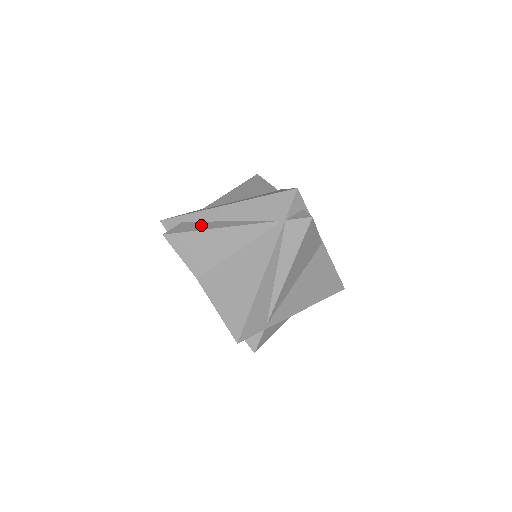
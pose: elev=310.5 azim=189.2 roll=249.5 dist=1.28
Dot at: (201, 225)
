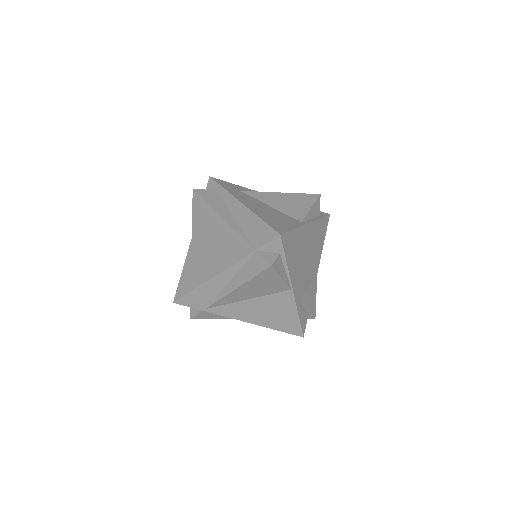
Dot at: (218, 203)
